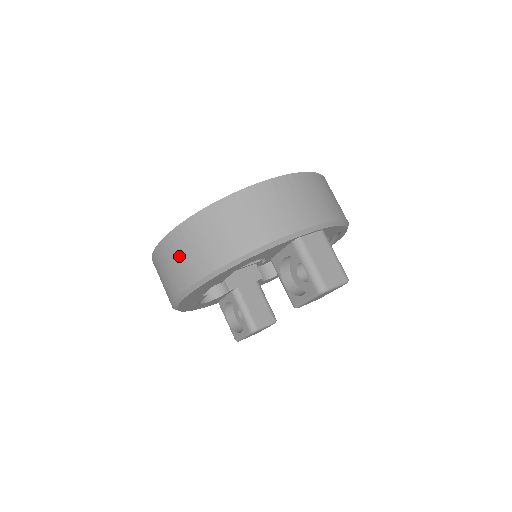
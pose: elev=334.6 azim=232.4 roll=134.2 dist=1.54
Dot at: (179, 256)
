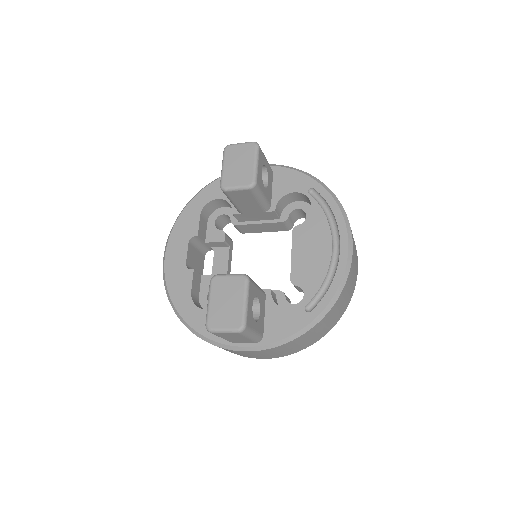
Dot at: occluded
